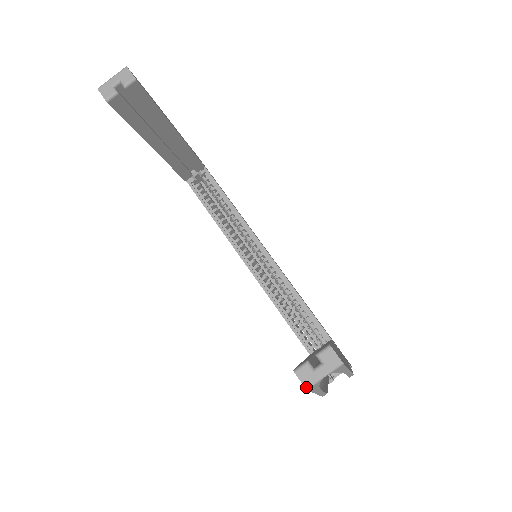
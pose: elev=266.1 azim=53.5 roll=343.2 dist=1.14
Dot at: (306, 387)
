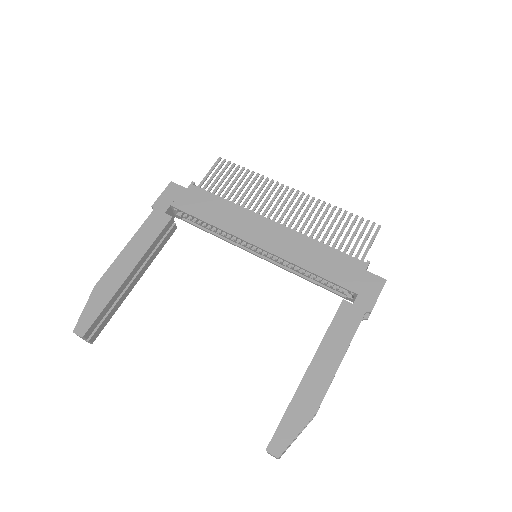
Dot at: occluded
